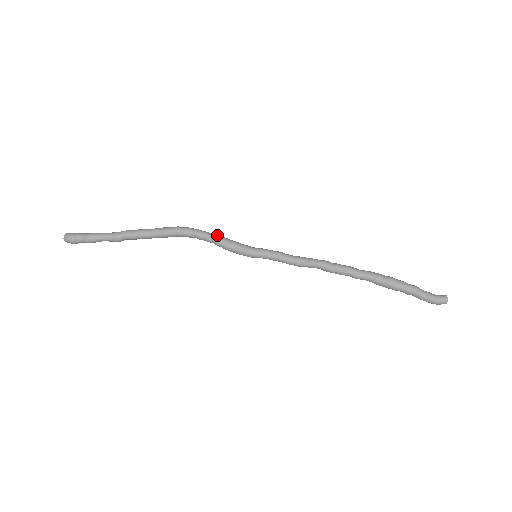
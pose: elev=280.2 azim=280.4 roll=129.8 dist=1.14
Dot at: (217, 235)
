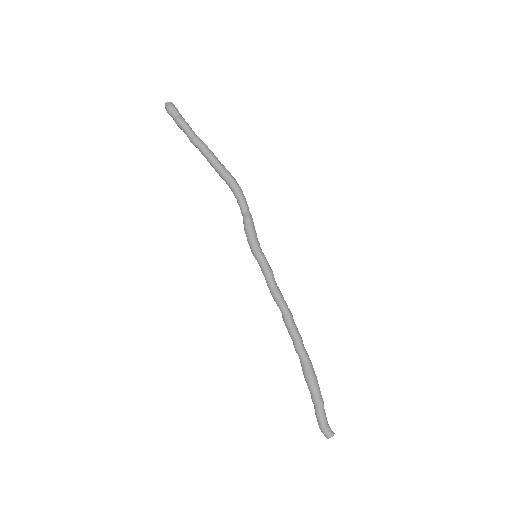
Dot at: occluded
